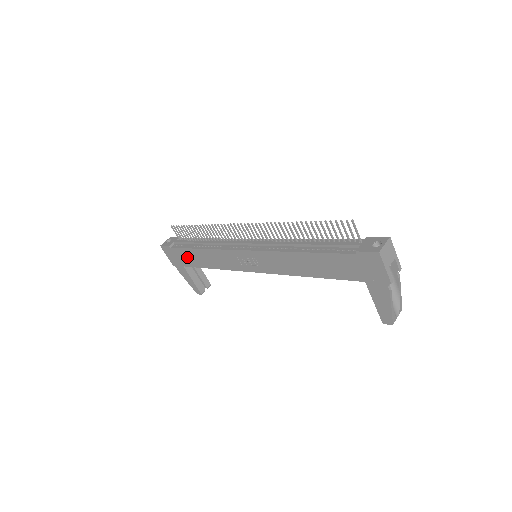
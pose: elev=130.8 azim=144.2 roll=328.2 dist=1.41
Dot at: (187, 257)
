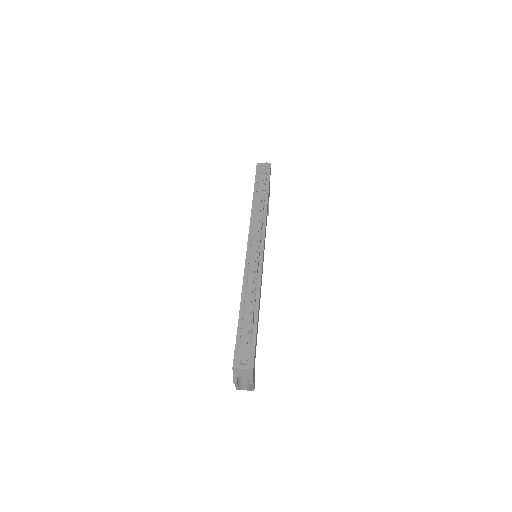
Dot at: occluded
